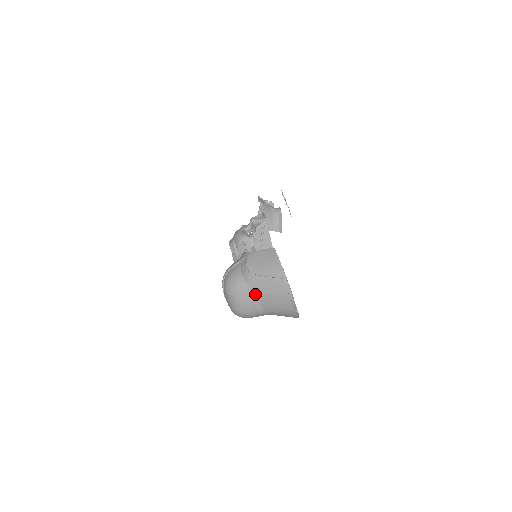
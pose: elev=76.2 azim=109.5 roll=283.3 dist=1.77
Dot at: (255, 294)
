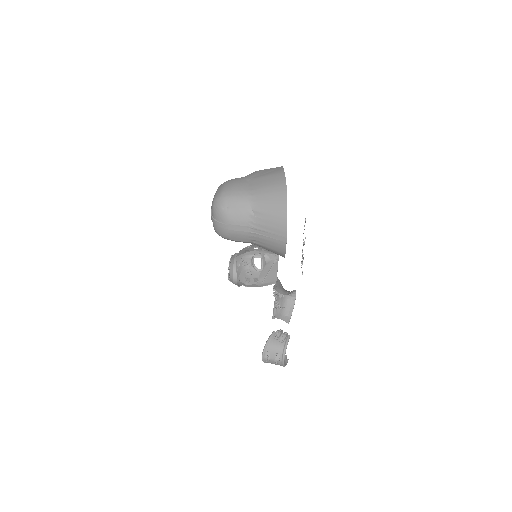
Dot at: (248, 179)
